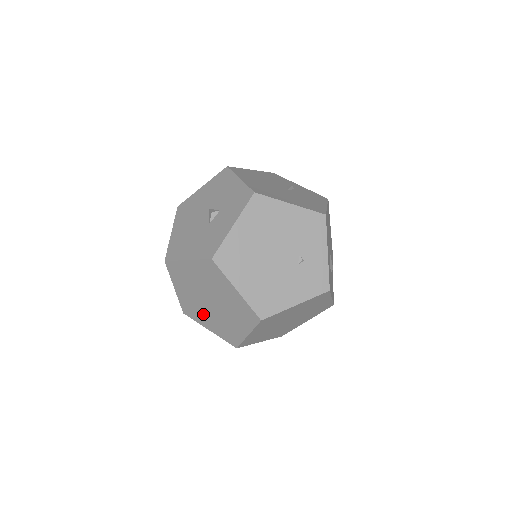
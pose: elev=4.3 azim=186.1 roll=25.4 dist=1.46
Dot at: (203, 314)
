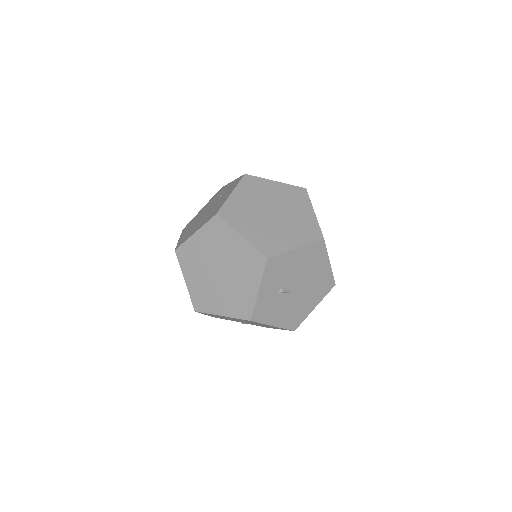
Dot at: (239, 290)
